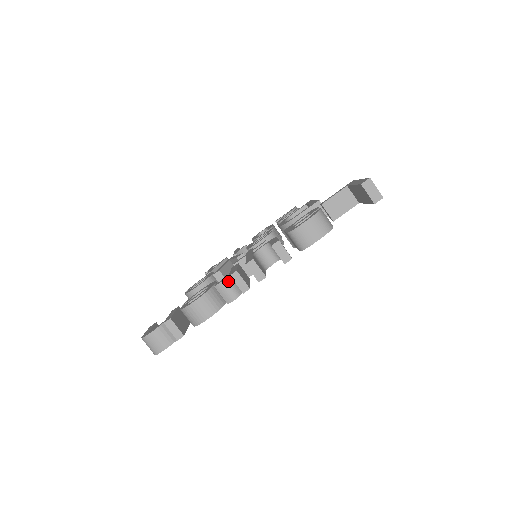
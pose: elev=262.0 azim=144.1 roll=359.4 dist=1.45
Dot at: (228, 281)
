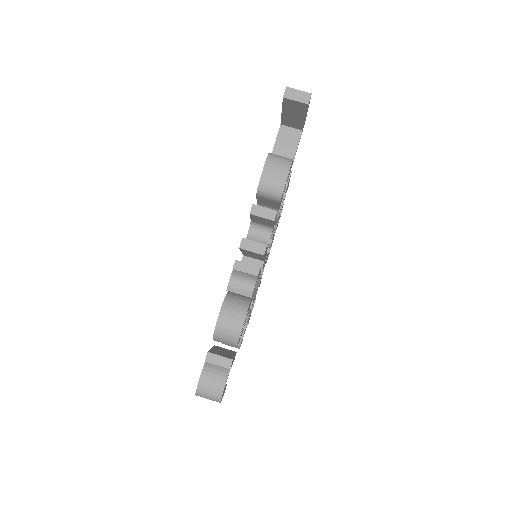
Dot at: (235, 275)
